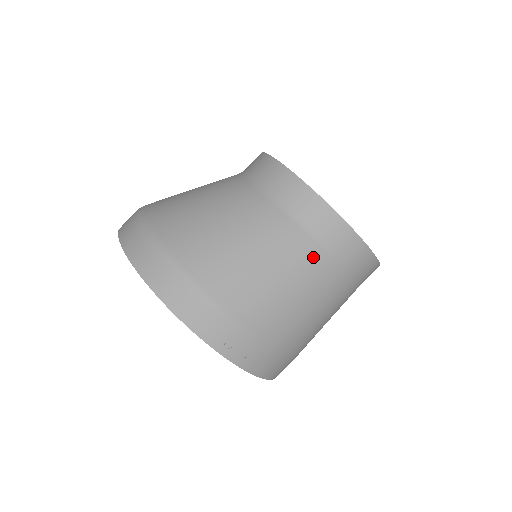
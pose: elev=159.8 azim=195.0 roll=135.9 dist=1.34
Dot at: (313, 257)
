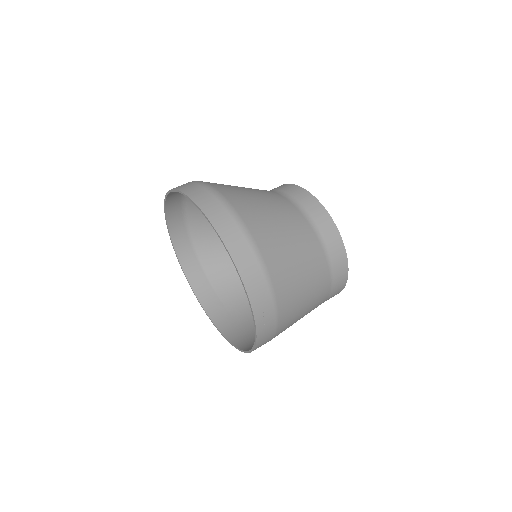
Dot at: (322, 266)
